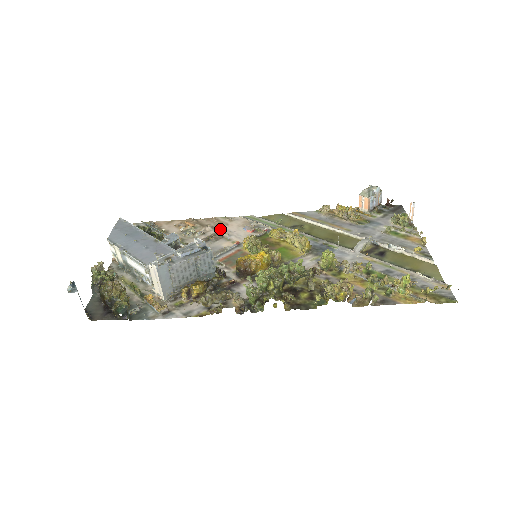
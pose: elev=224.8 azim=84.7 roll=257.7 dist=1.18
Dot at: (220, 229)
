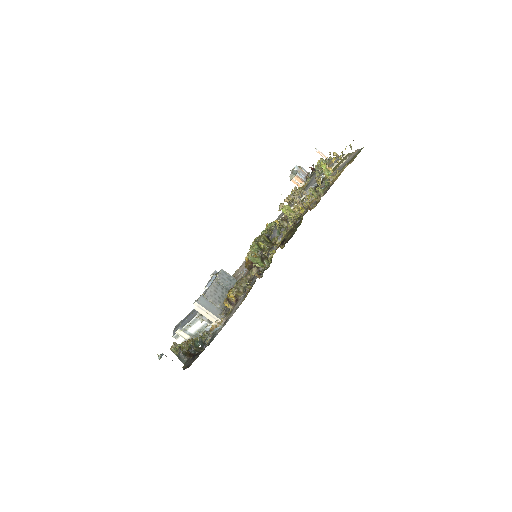
Dot at: (235, 276)
